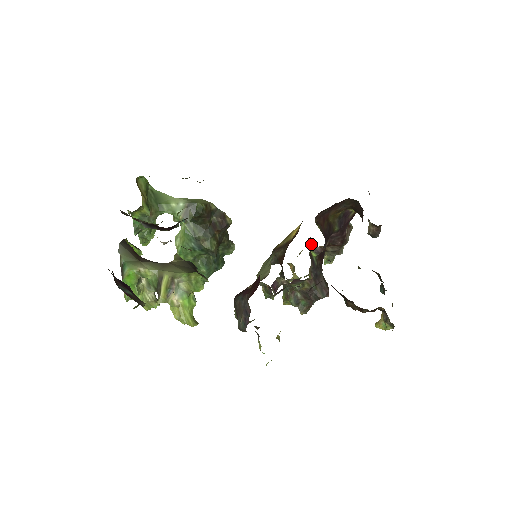
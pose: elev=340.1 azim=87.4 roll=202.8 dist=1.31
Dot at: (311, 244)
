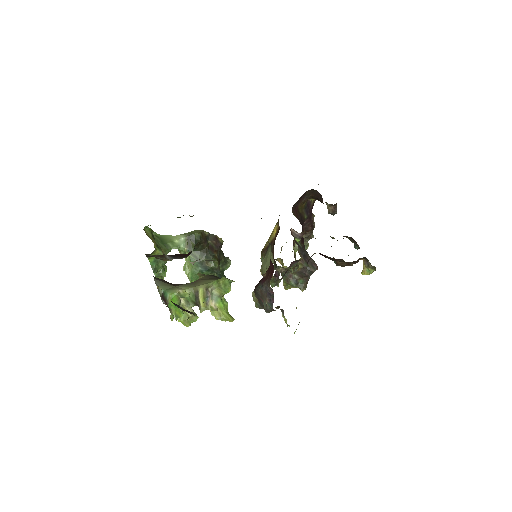
Dot at: (293, 233)
